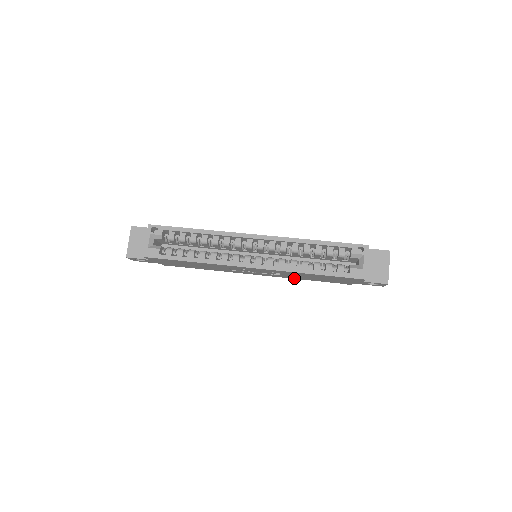
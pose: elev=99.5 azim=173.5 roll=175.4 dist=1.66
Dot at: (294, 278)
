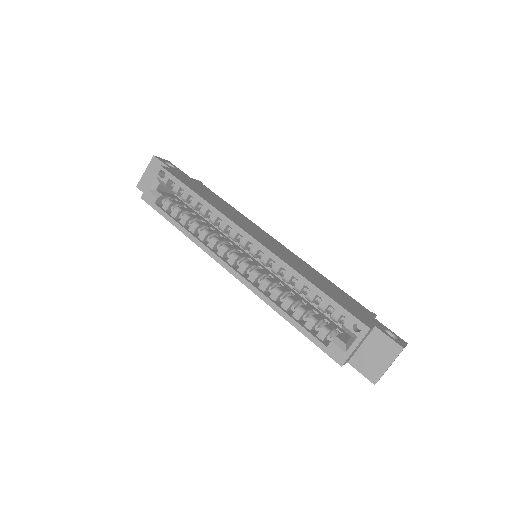
Dot at: occluded
